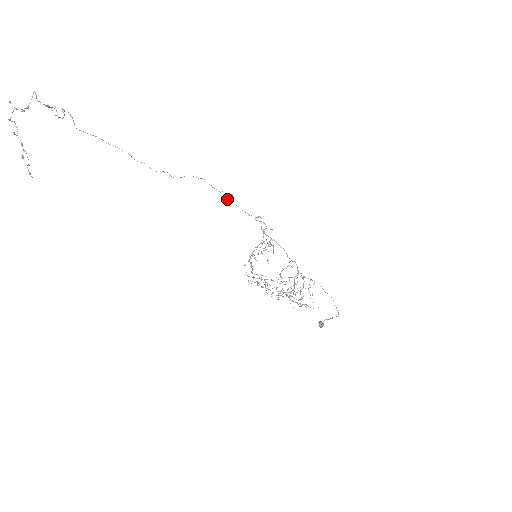
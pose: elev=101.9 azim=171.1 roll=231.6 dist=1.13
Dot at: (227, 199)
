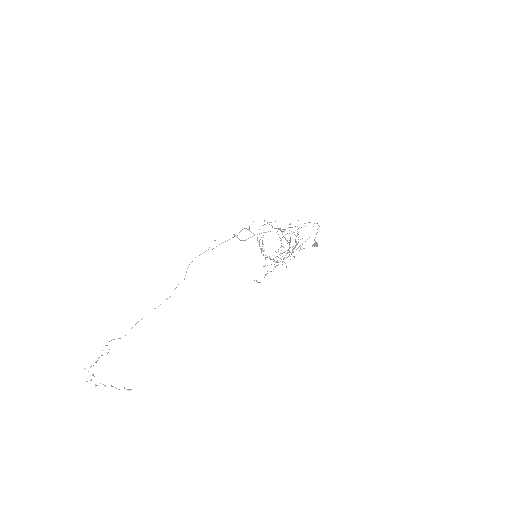
Dot at: occluded
